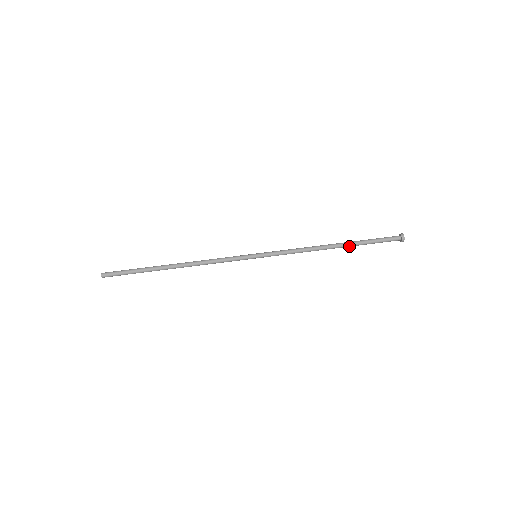
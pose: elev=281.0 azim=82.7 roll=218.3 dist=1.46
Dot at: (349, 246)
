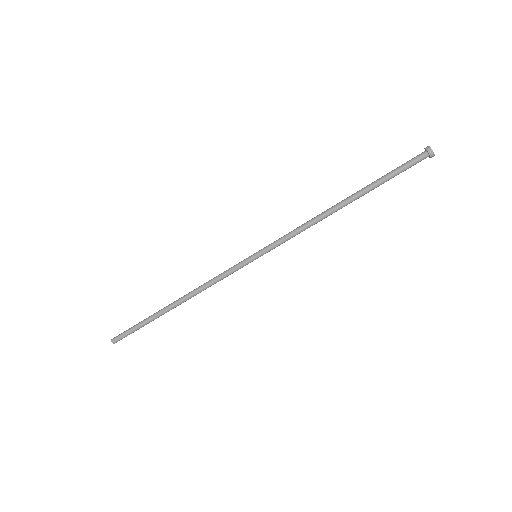
Dot at: (362, 195)
